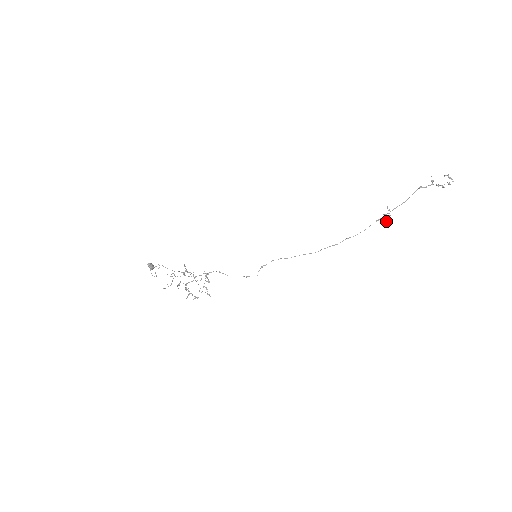
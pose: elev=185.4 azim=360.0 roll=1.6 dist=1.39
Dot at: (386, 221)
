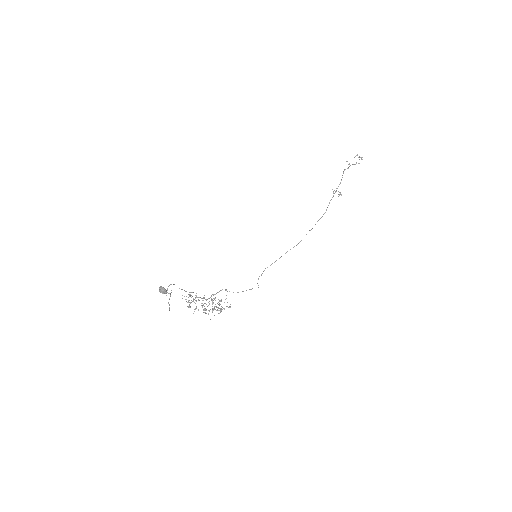
Dot at: (339, 194)
